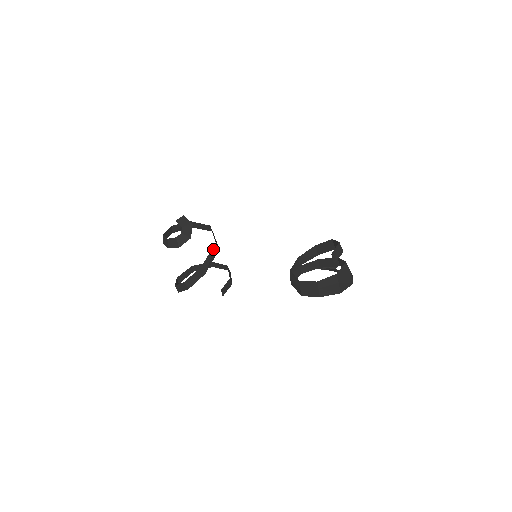
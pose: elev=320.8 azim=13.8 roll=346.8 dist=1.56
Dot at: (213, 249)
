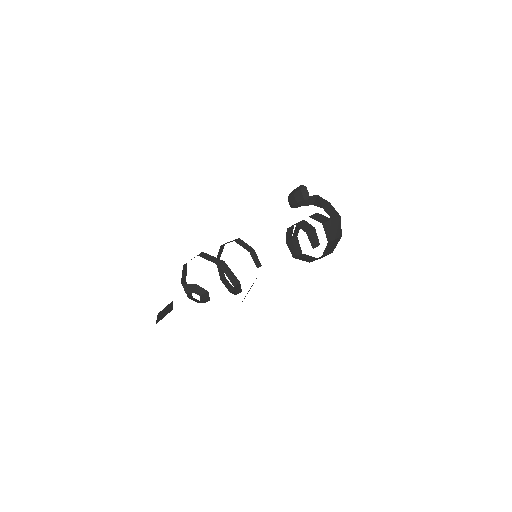
Dot at: (223, 270)
